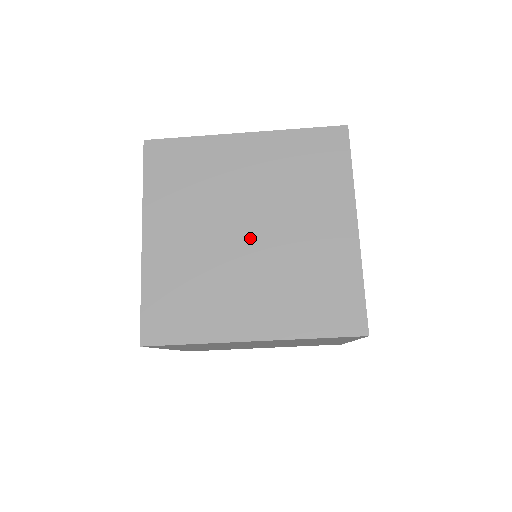
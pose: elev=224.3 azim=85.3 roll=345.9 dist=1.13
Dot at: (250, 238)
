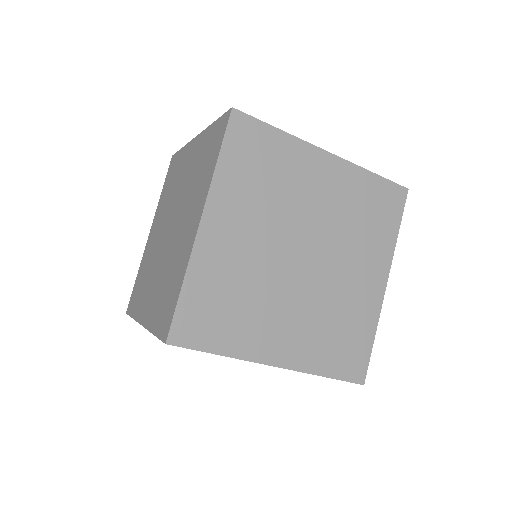
Dot at: (302, 264)
